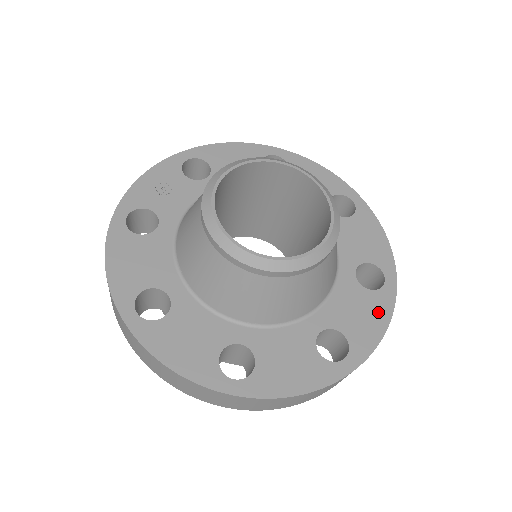
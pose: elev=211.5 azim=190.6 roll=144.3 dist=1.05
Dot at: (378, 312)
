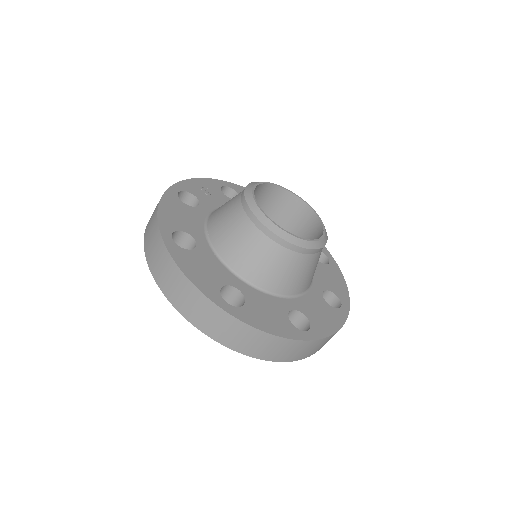
Dot at: (334, 319)
